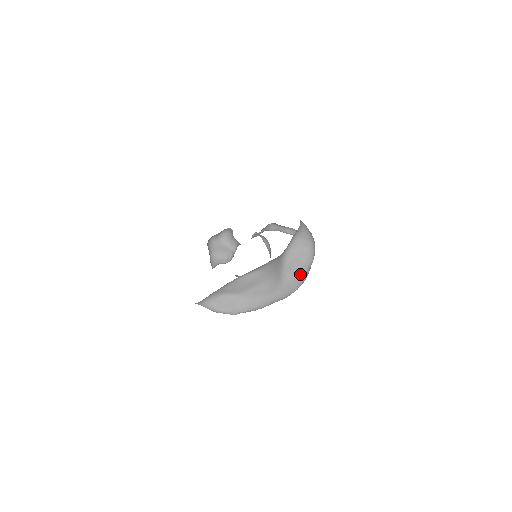
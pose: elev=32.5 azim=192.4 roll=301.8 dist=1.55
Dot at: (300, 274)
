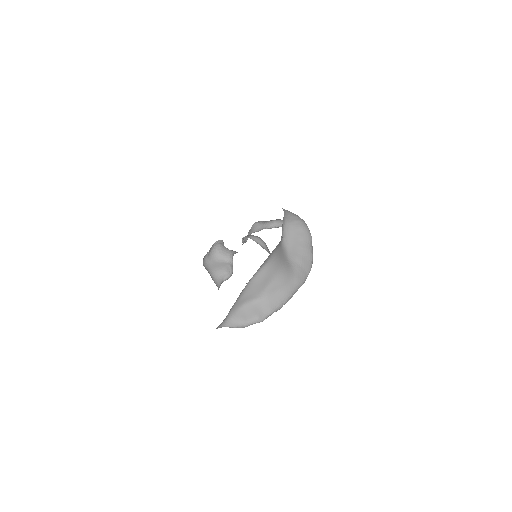
Dot at: (306, 255)
